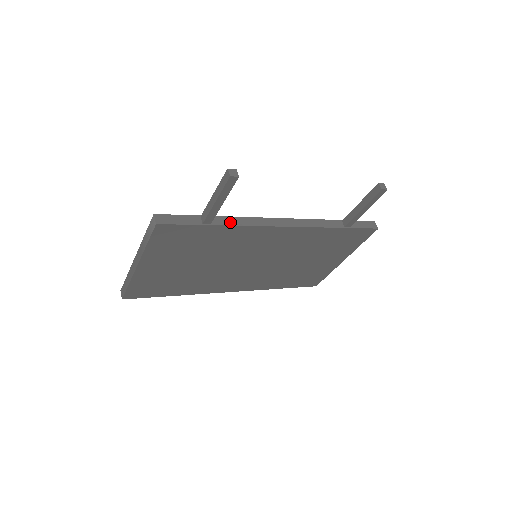
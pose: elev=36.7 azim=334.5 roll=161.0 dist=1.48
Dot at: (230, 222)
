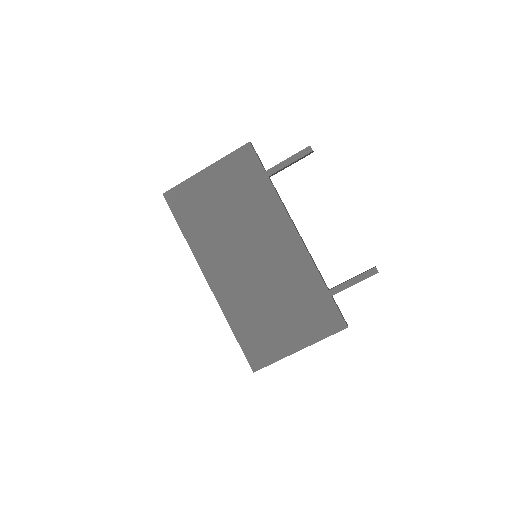
Dot at: (276, 191)
